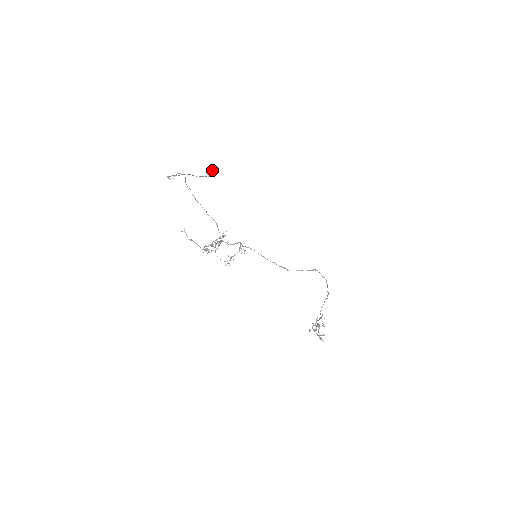
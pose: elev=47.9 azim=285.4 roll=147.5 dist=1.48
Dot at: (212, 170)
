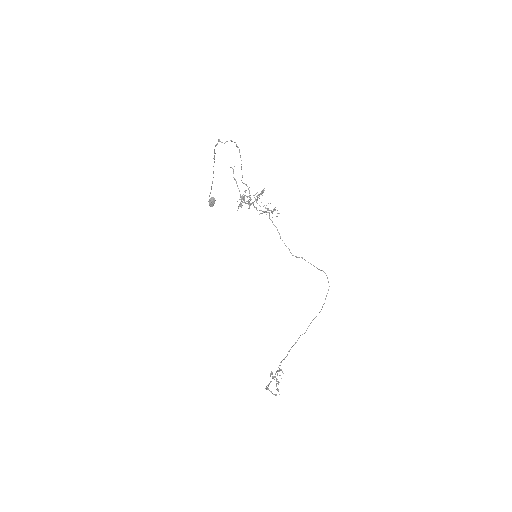
Dot at: (214, 198)
